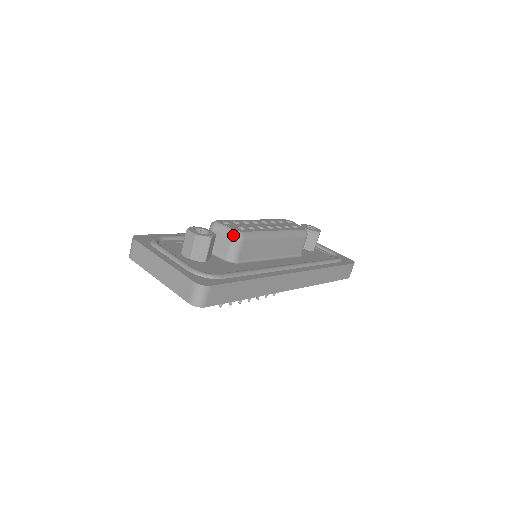
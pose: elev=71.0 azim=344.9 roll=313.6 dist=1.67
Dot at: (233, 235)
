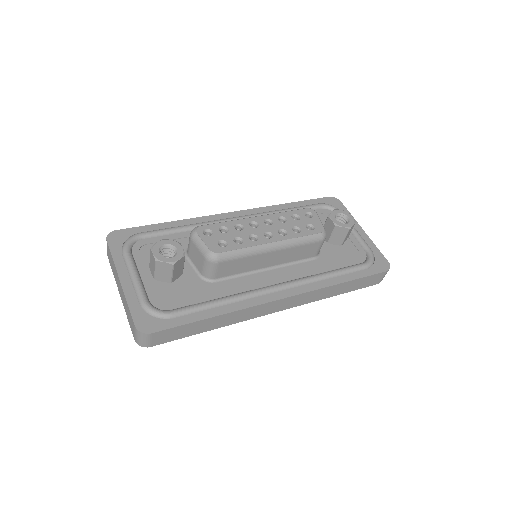
Dot at: (206, 256)
